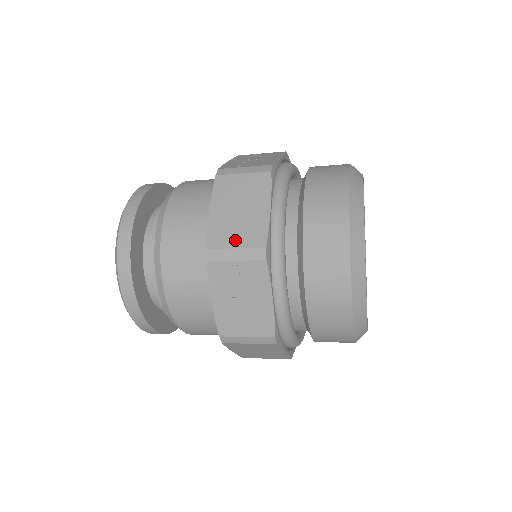
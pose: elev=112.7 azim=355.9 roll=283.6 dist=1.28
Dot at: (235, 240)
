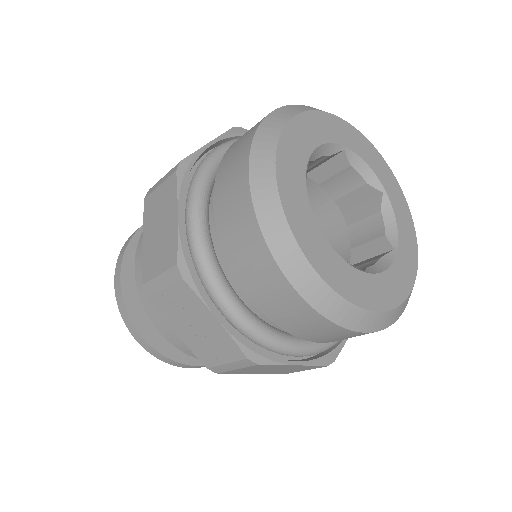
Dot at: (158, 266)
